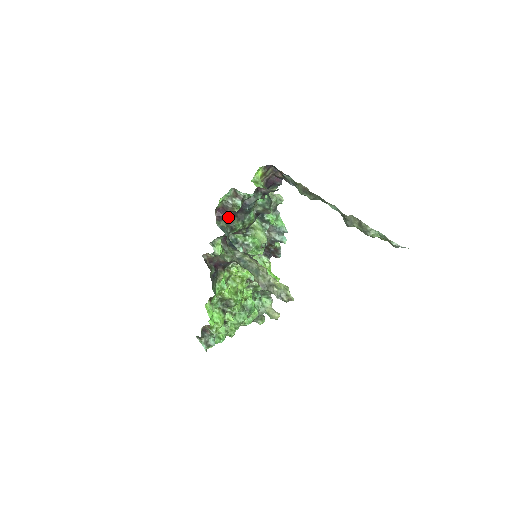
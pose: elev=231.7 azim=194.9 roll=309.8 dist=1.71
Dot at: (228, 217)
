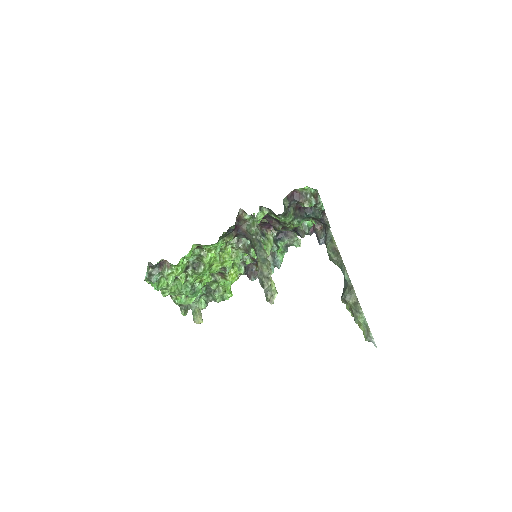
Dot at: (293, 204)
